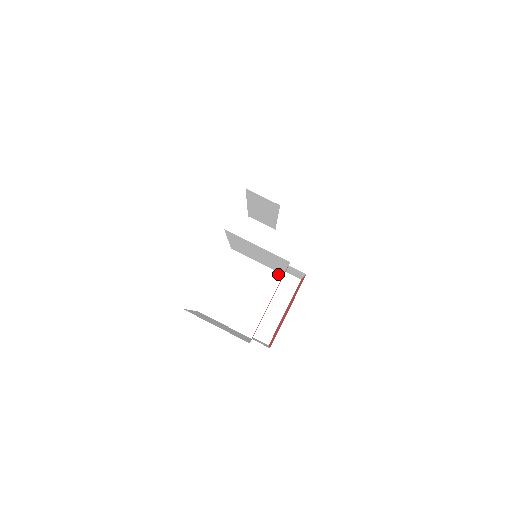
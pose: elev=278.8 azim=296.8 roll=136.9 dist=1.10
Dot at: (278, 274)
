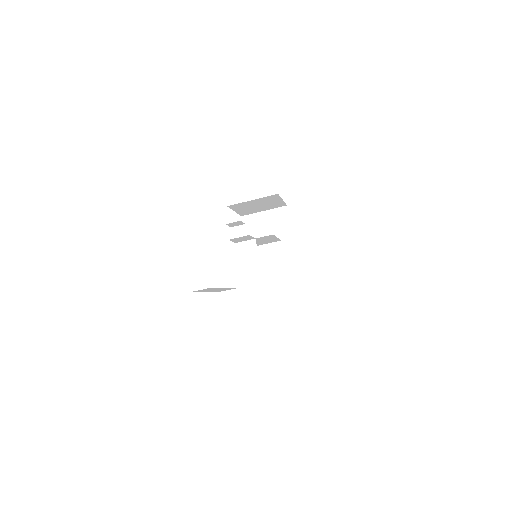
Dot at: (270, 235)
